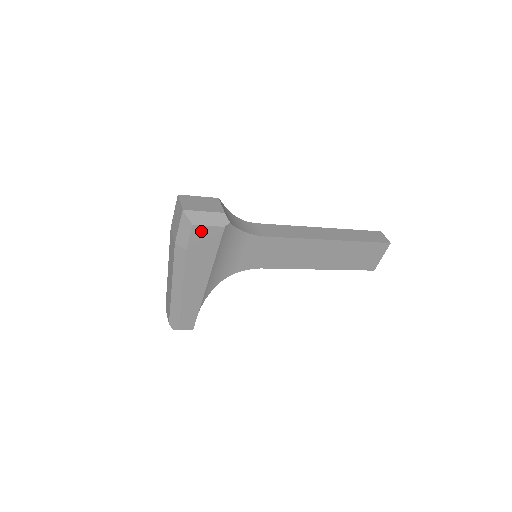
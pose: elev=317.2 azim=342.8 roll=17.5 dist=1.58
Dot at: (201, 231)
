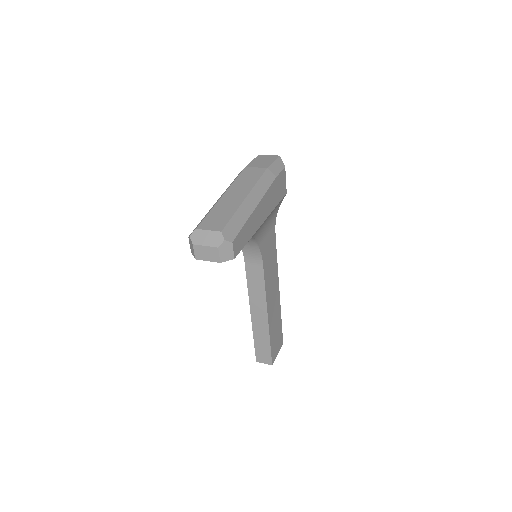
Dot at: (283, 177)
